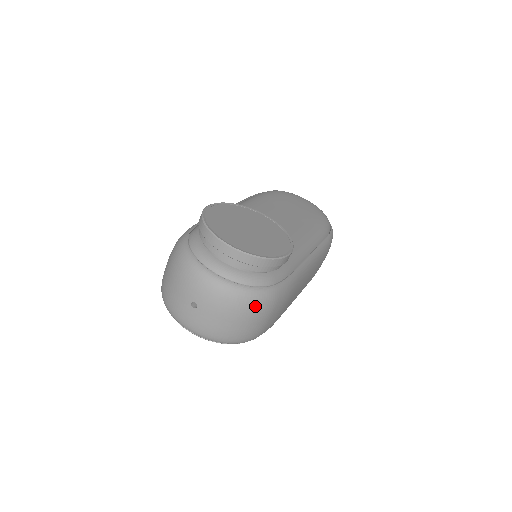
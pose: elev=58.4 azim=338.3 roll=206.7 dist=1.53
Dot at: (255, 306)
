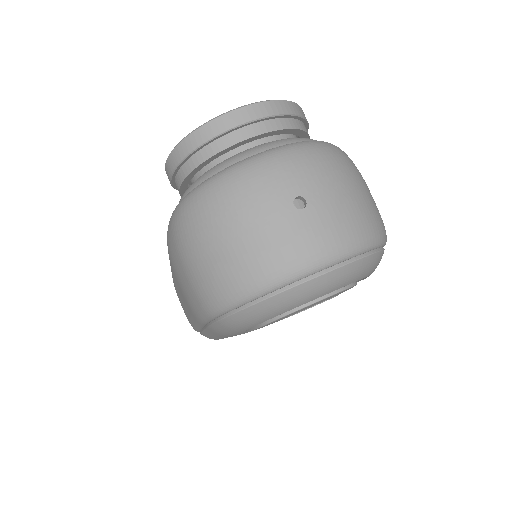
Dot at: (348, 159)
